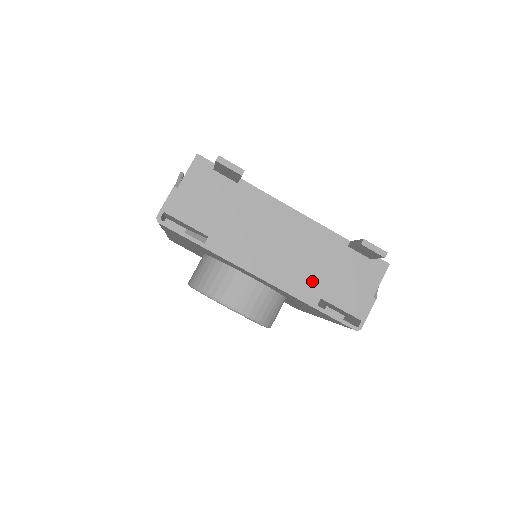
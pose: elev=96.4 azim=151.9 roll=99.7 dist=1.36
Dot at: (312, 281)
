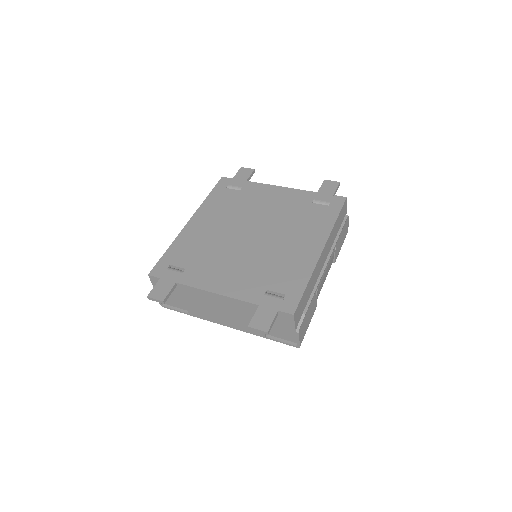
Dot at: occluded
